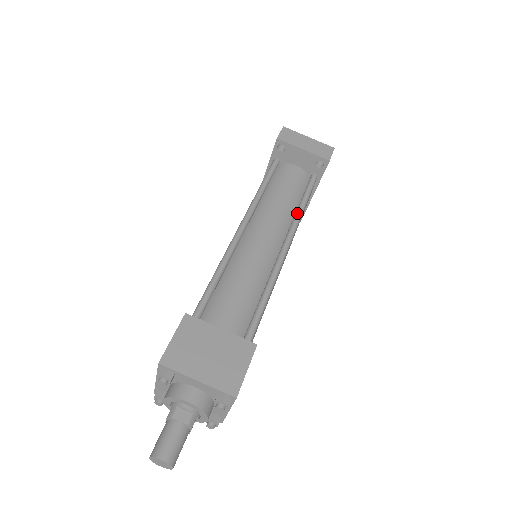
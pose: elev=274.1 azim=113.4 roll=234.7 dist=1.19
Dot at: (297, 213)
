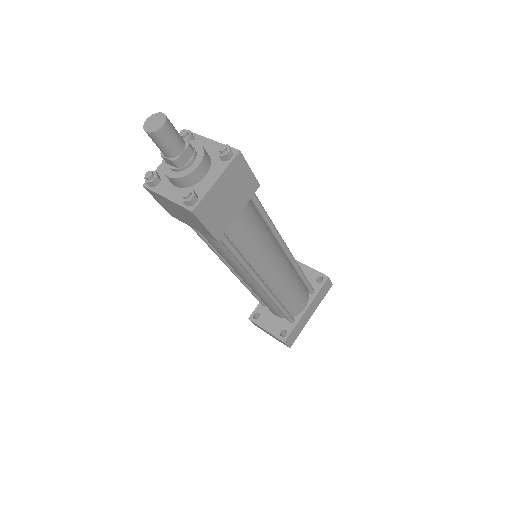
Dot at: occluded
